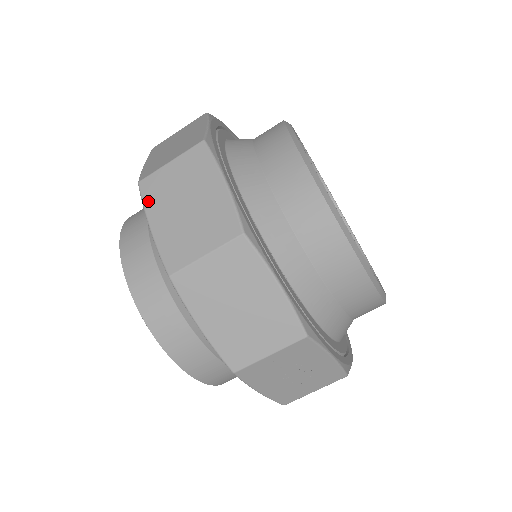
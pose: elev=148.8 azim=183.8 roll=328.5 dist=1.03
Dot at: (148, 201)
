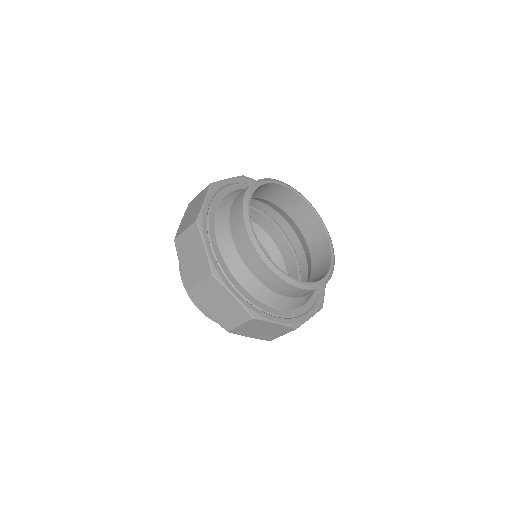
Dot at: (199, 301)
